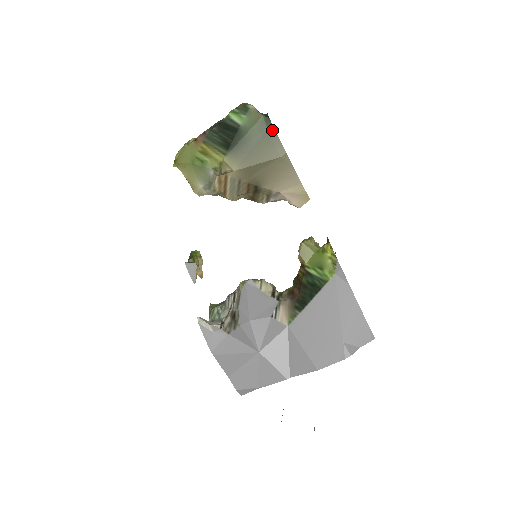
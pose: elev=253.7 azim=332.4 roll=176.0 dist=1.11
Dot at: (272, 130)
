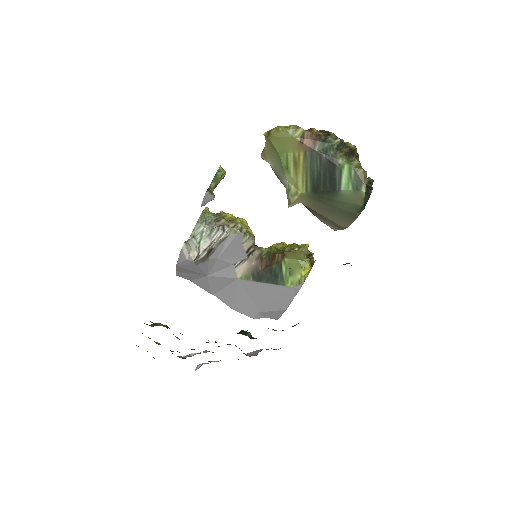
Dot at: (356, 216)
